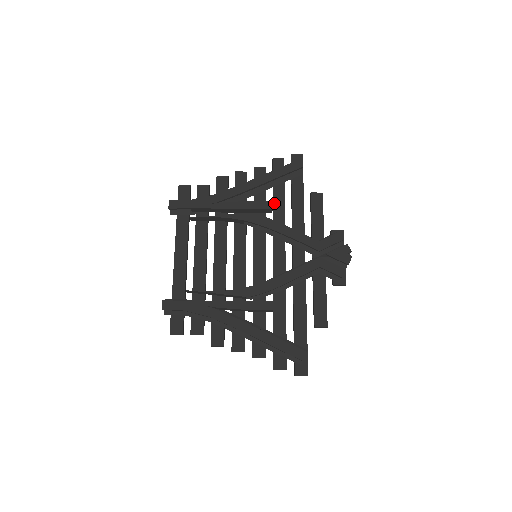
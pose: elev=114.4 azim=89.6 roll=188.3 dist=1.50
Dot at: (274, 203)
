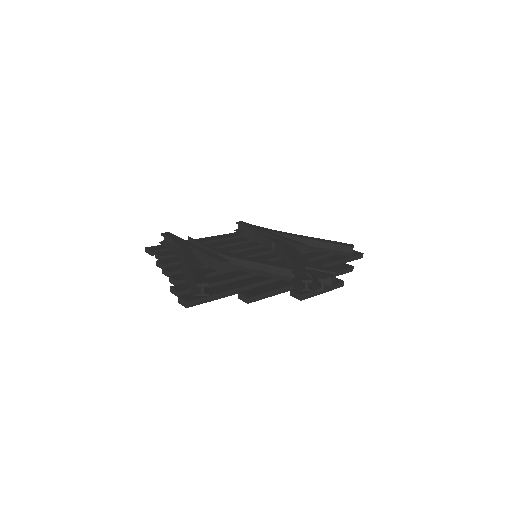
Dot at: (308, 254)
